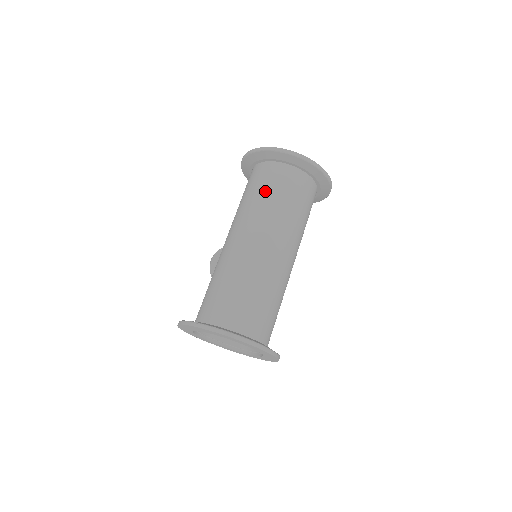
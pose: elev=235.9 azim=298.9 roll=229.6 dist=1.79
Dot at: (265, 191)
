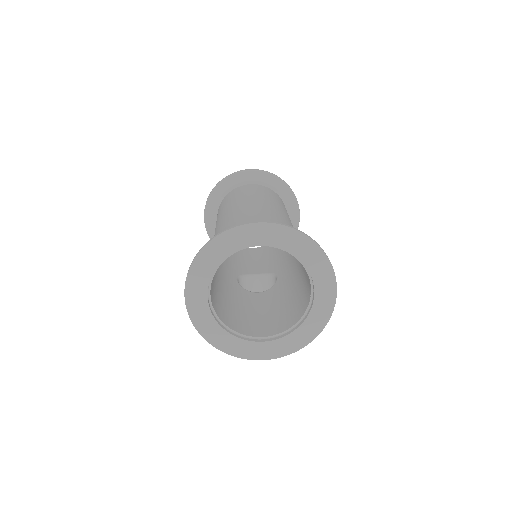
Dot at: (227, 202)
